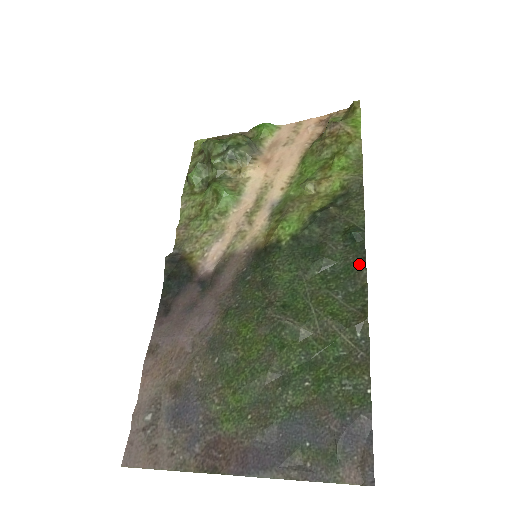
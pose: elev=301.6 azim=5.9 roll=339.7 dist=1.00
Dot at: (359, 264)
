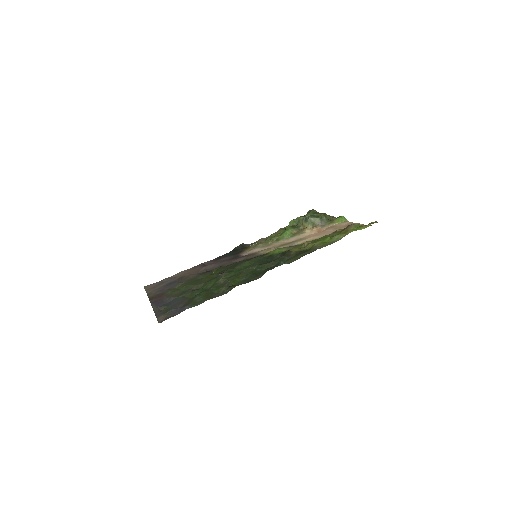
Dot at: (264, 272)
